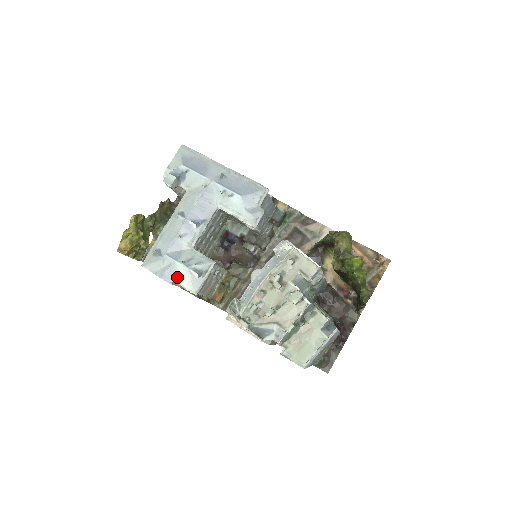
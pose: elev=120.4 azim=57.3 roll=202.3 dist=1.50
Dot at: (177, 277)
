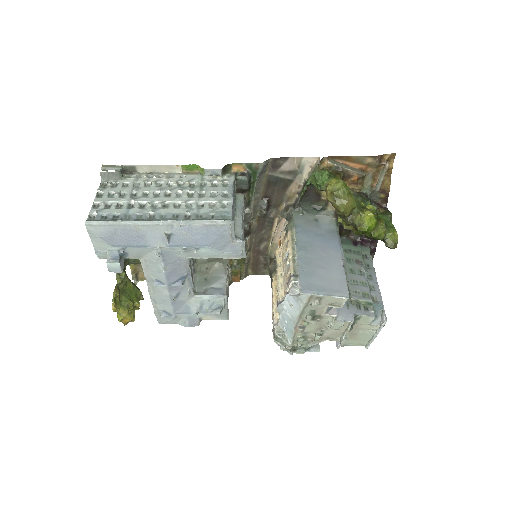
Dot at: (200, 319)
